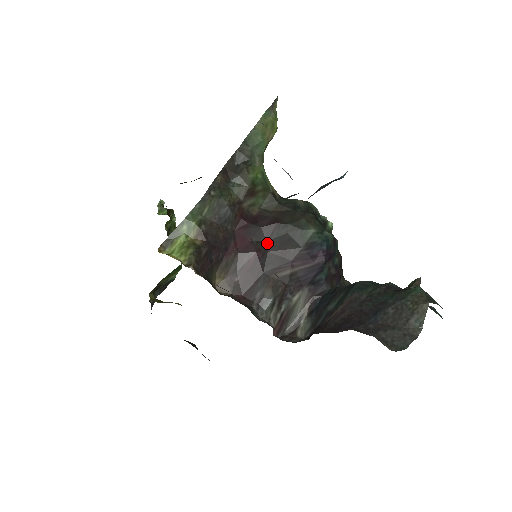
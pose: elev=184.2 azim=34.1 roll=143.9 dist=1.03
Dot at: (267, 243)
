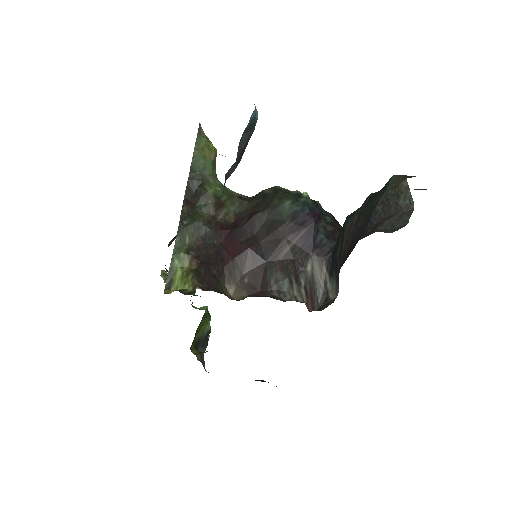
Dot at: (255, 236)
